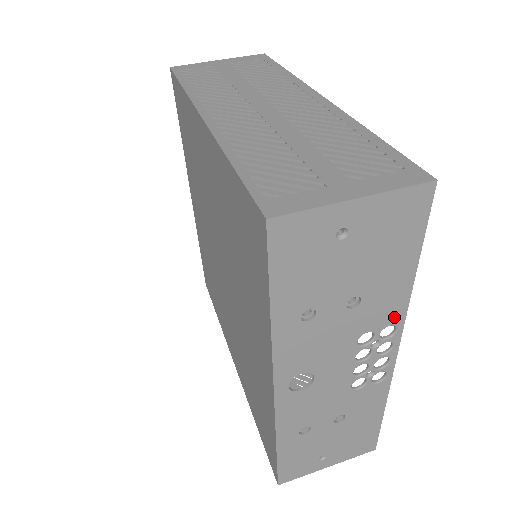
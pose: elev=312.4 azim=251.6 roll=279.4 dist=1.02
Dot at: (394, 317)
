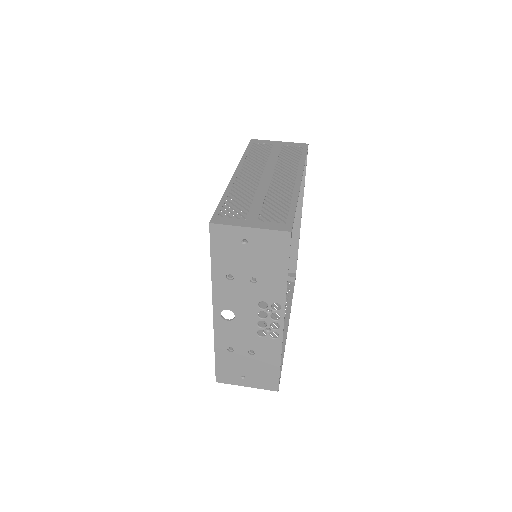
Dot at: (278, 299)
